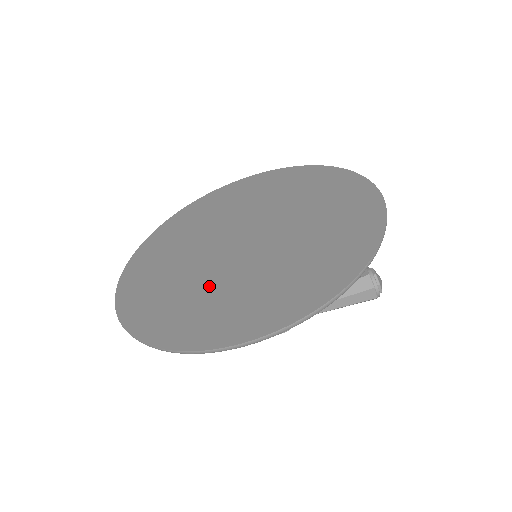
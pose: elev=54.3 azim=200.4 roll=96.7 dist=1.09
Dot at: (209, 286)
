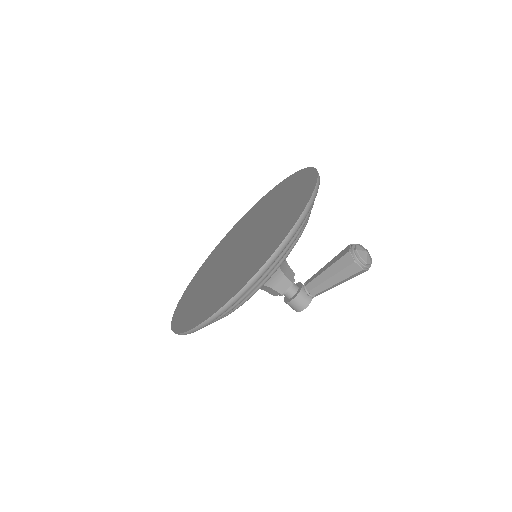
Dot at: (210, 286)
